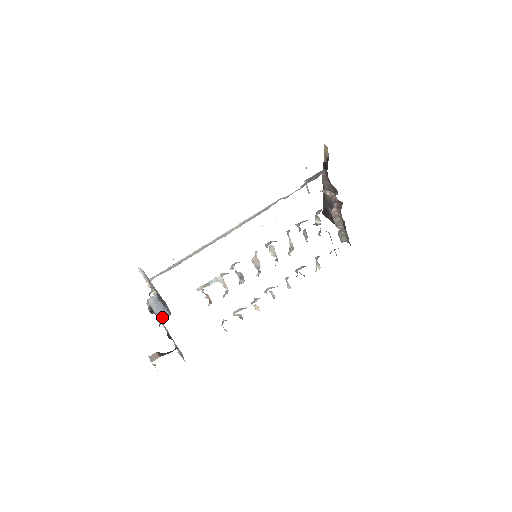
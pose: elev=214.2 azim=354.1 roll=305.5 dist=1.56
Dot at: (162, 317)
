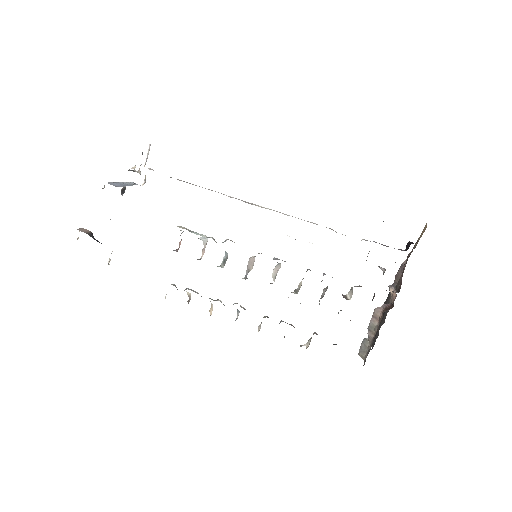
Dot at: (111, 183)
